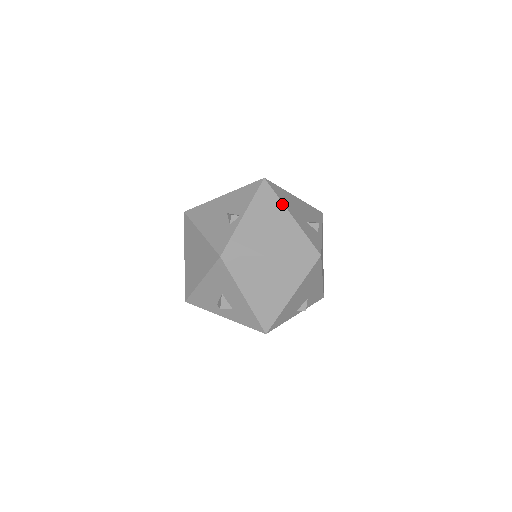
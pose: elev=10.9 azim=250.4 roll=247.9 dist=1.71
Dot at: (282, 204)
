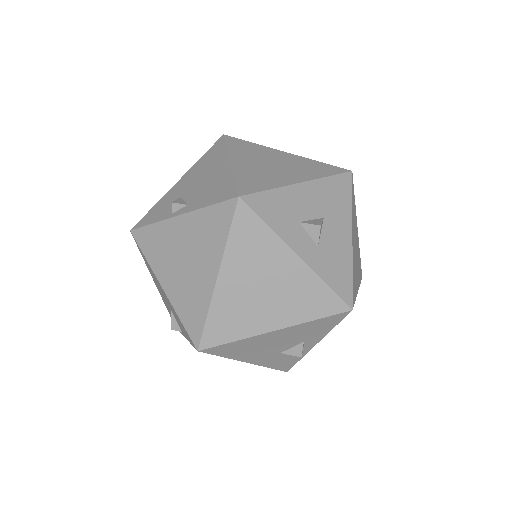
Dot at: occluded
